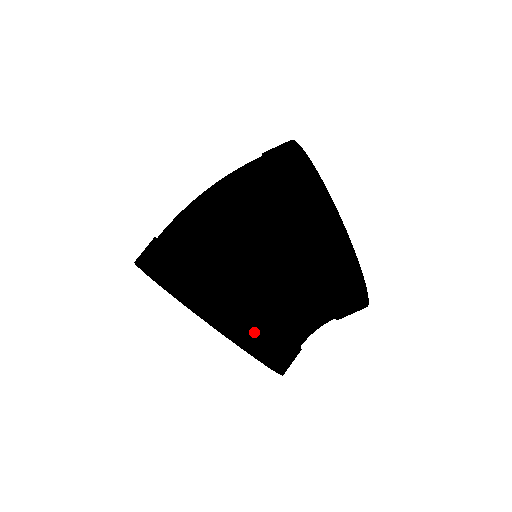
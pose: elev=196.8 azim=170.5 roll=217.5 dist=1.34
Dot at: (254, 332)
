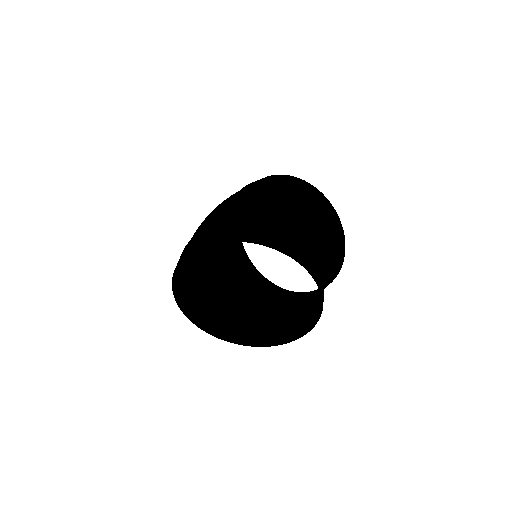
Dot at: (320, 275)
